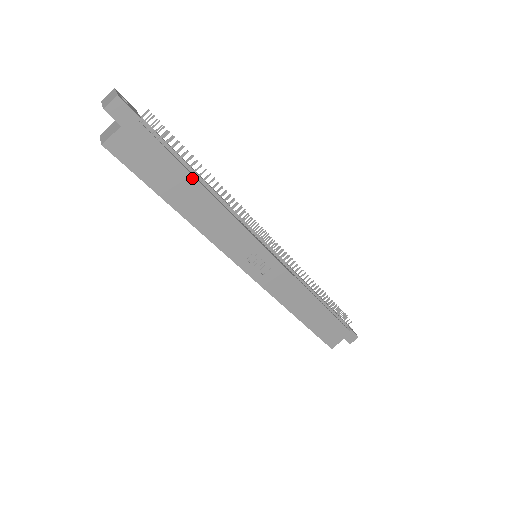
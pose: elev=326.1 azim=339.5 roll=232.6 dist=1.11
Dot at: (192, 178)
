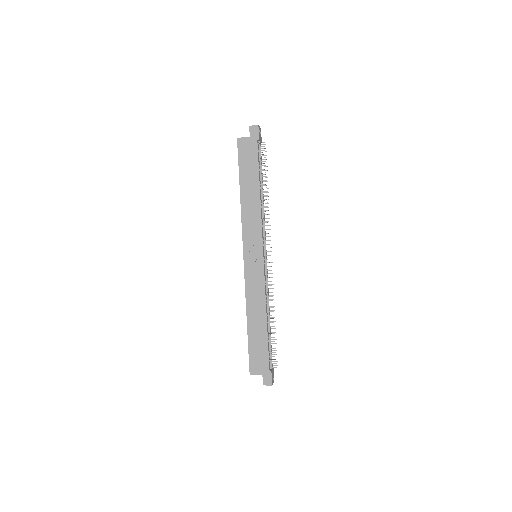
Dot at: (258, 181)
